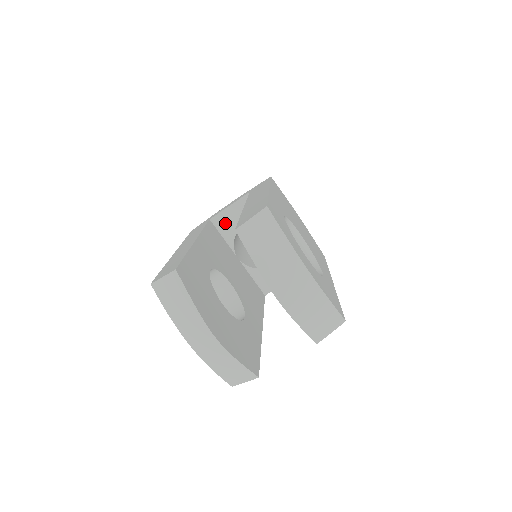
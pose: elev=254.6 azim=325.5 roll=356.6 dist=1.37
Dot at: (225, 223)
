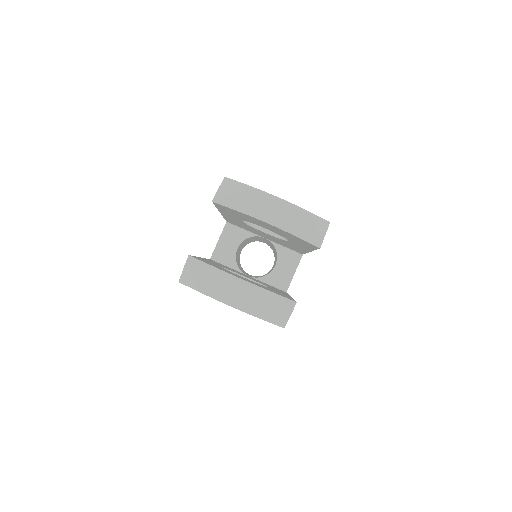
Dot at: (223, 255)
